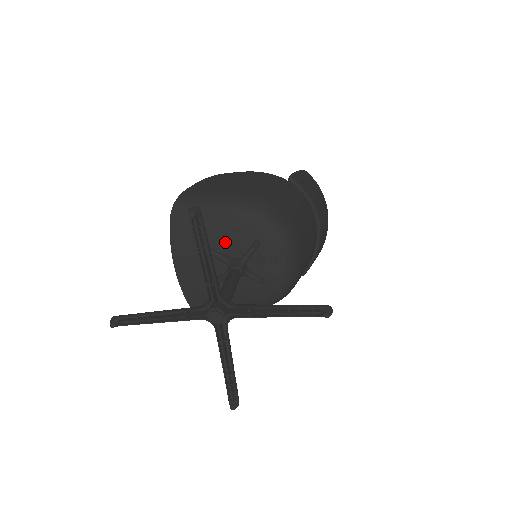
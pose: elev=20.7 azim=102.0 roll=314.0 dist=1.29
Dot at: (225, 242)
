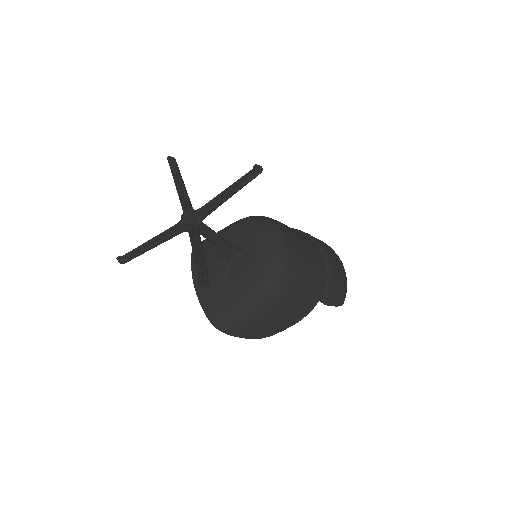
Dot at: occluded
